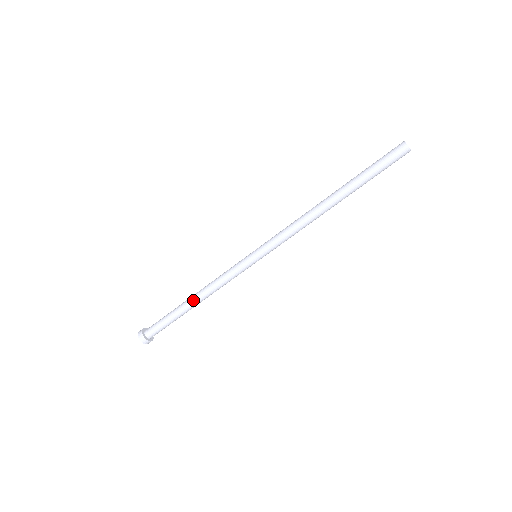
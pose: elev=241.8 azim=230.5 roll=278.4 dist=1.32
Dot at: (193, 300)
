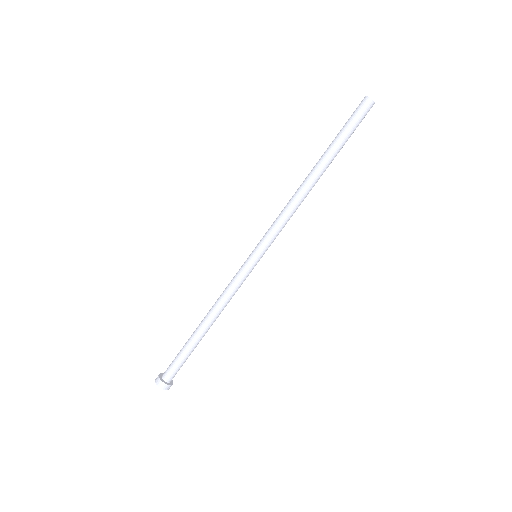
Dot at: (206, 325)
